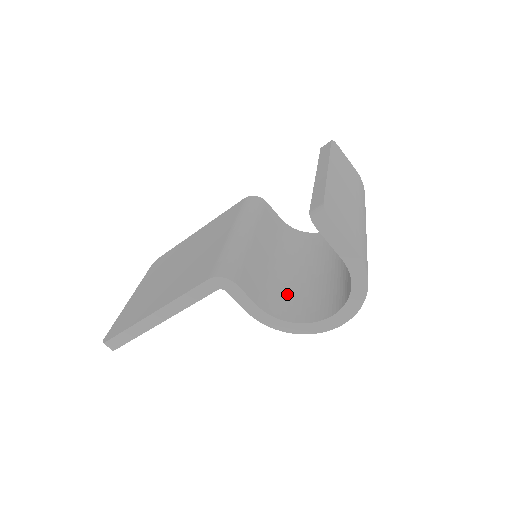
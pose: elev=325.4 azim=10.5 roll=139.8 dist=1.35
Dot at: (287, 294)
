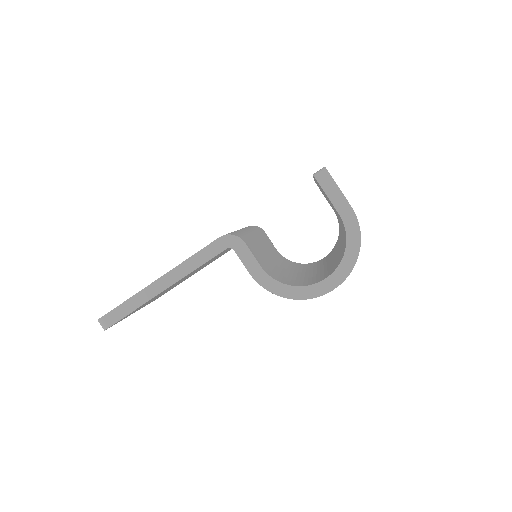
Dot at: (285, 276)
